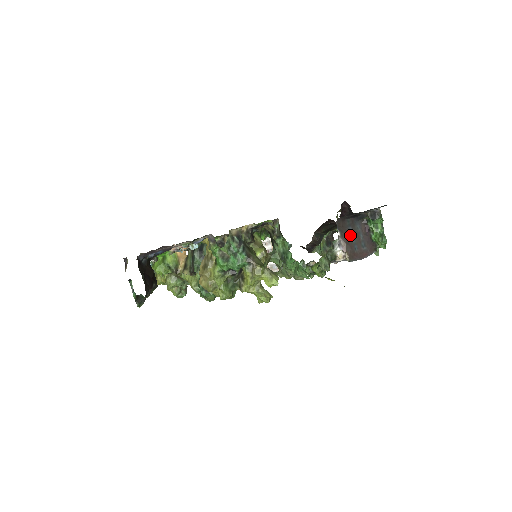
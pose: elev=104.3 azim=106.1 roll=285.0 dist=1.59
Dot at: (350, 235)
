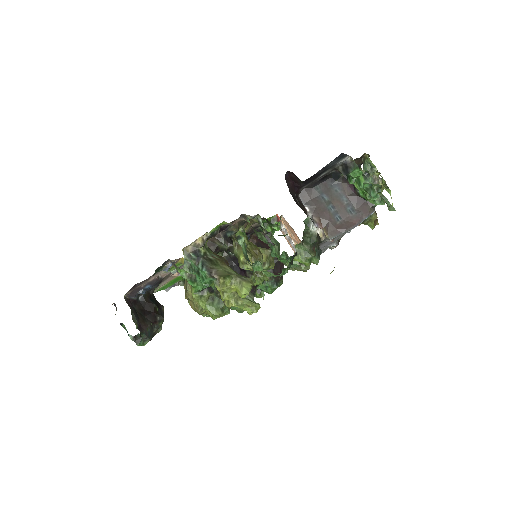
Dot at: (325, 205)
